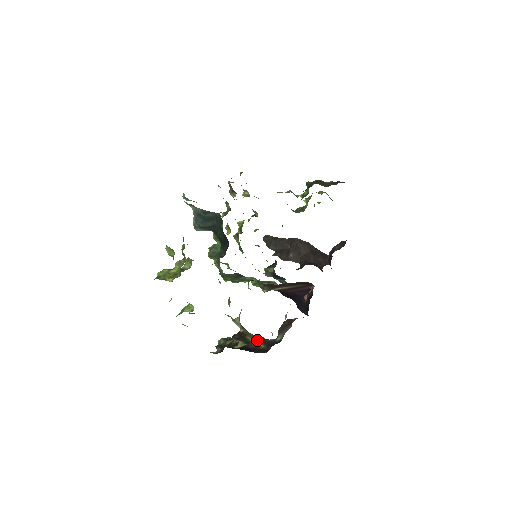
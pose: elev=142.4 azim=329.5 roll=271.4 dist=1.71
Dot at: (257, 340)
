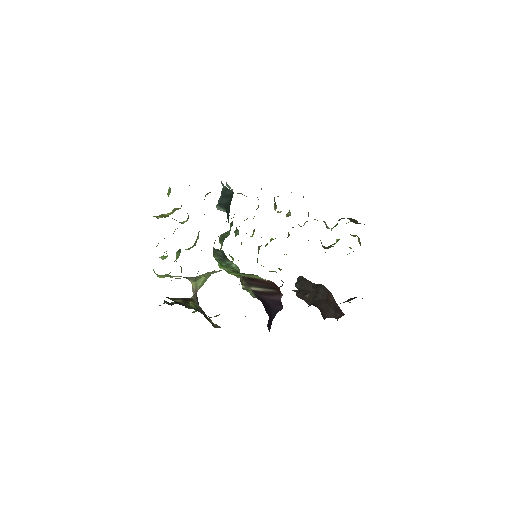
Dot at: (196, 308)
